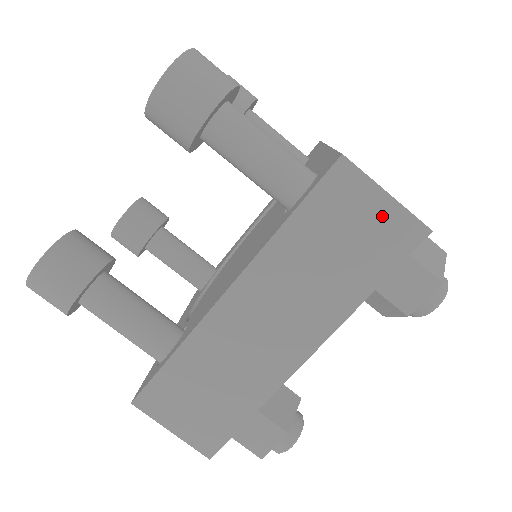
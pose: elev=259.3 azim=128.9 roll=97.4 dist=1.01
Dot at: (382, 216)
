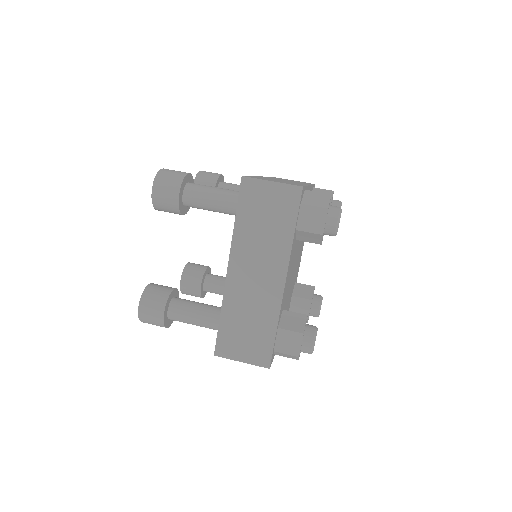
Dot at: (276, 193)
